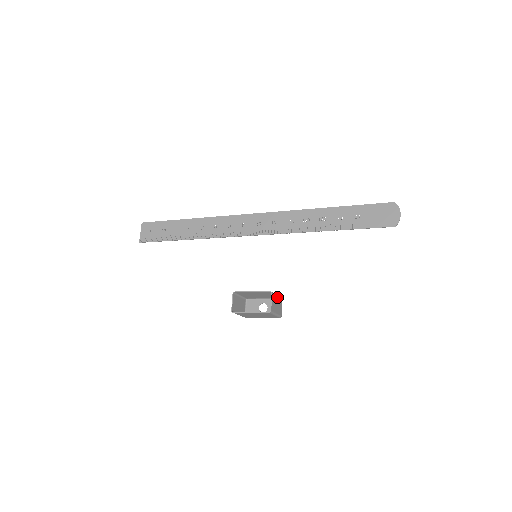
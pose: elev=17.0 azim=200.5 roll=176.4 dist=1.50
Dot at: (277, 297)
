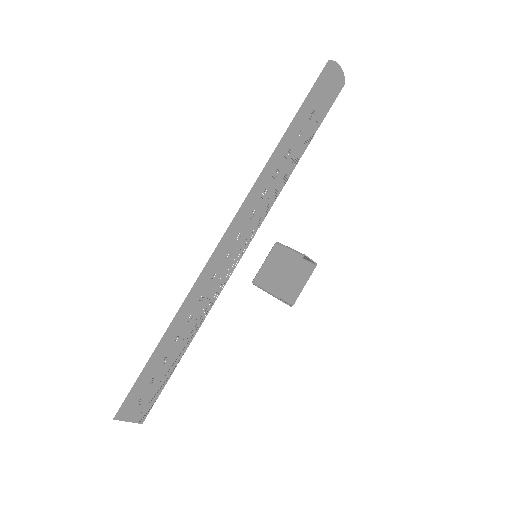
Dot at: (292, 249)
